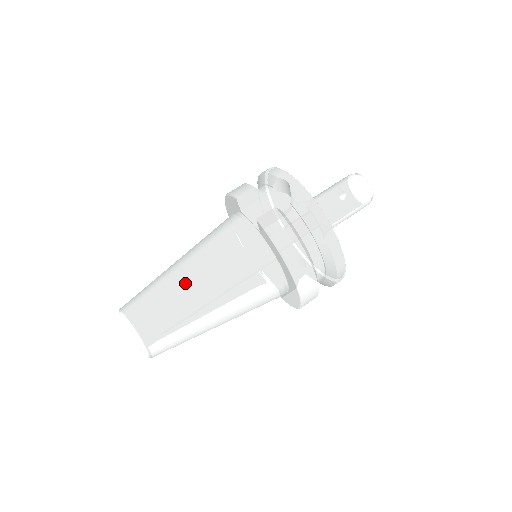
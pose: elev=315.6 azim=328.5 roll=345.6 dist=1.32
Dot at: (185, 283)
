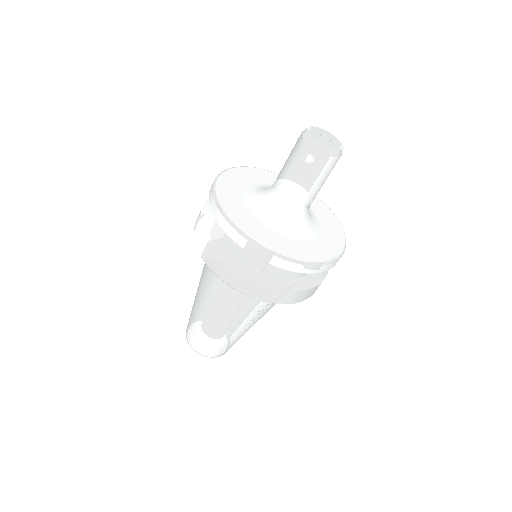
Dot at: (200, 309)
